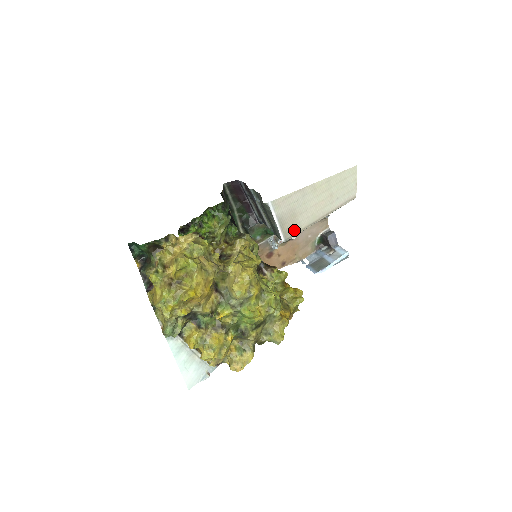
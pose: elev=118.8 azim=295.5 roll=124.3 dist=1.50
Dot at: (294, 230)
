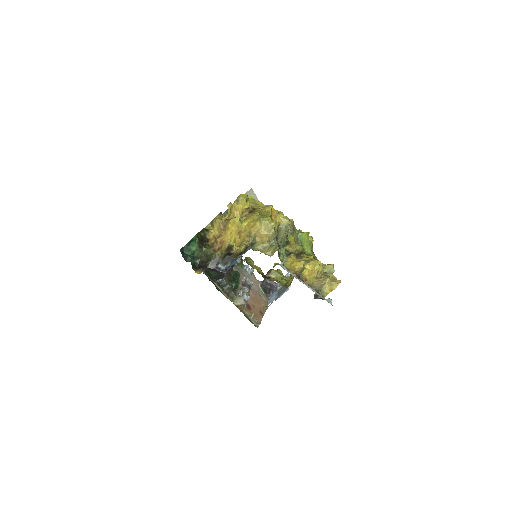
Dot at: occluded
